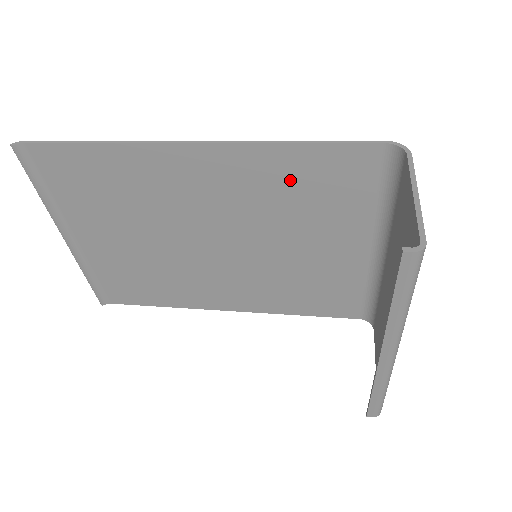
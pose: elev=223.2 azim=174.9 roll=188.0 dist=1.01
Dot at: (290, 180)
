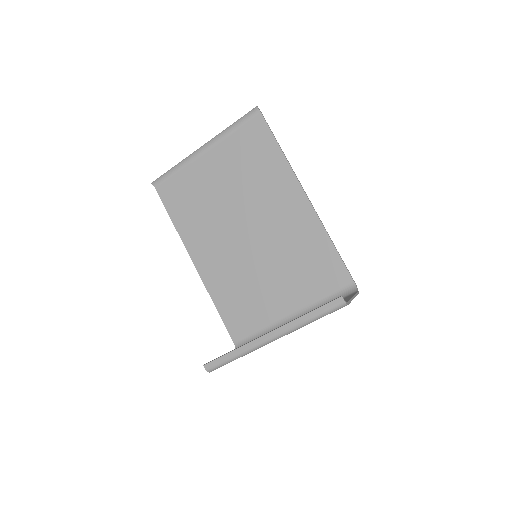
Dot at: (311, 251)
